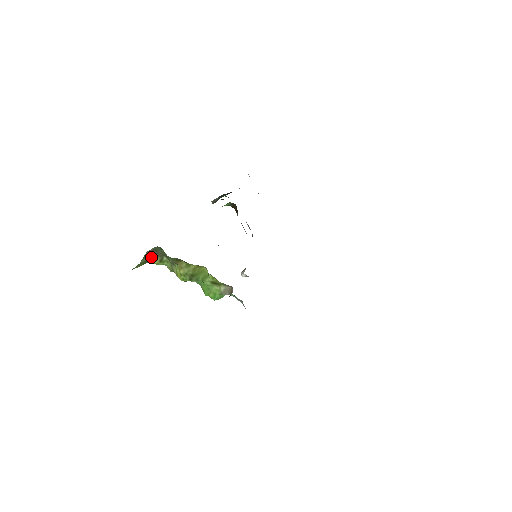
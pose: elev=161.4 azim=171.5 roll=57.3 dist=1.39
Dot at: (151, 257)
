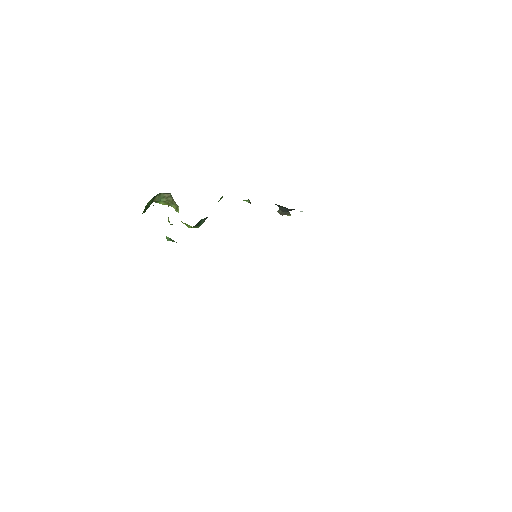
Dot at: (171, 201)
